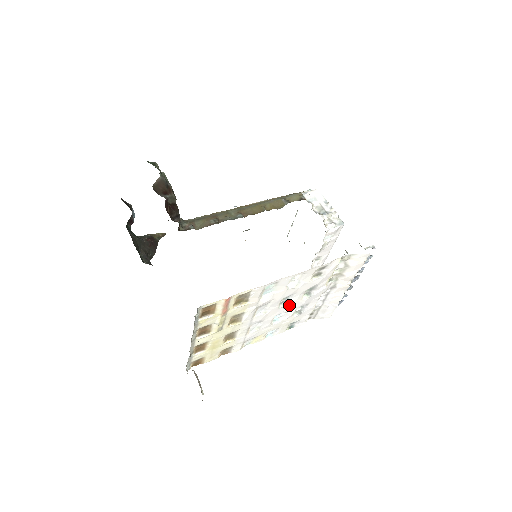
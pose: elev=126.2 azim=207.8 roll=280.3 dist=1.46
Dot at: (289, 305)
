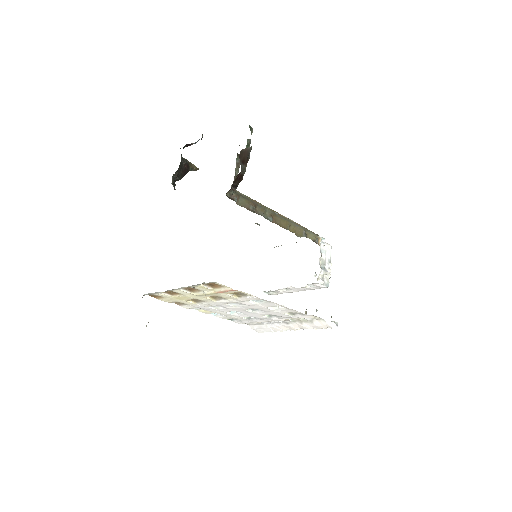
Dot at: (252, 313)
